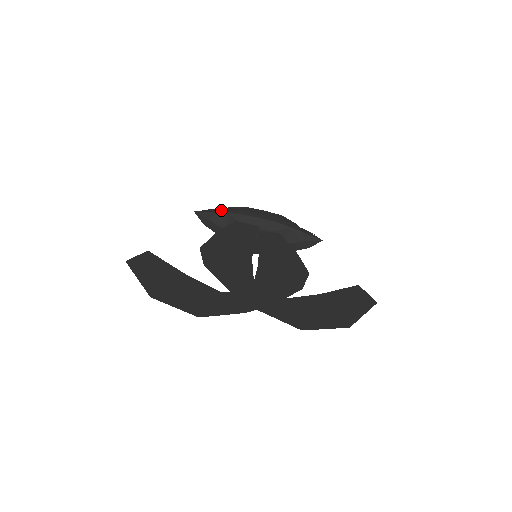
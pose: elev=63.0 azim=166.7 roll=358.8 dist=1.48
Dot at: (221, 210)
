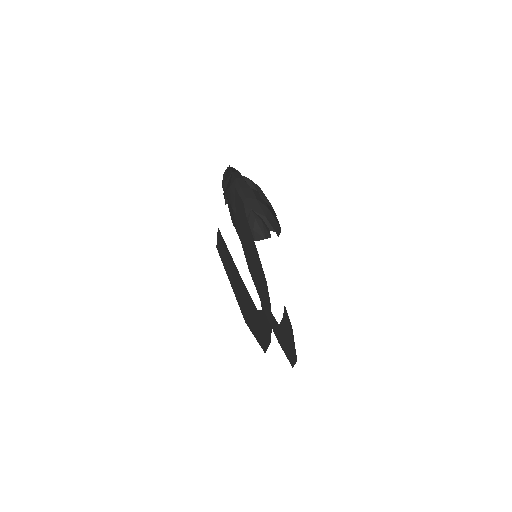
Dot at: (244, 178)
